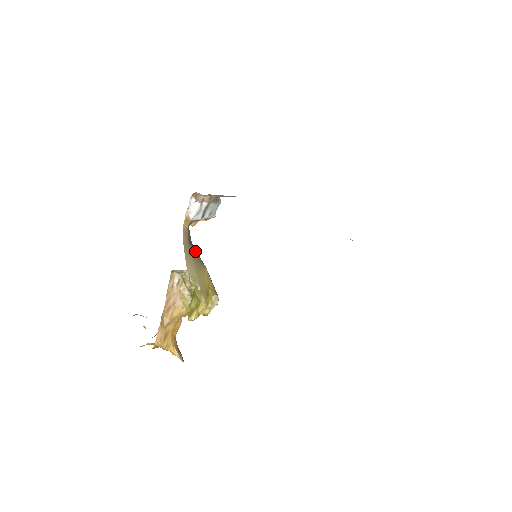
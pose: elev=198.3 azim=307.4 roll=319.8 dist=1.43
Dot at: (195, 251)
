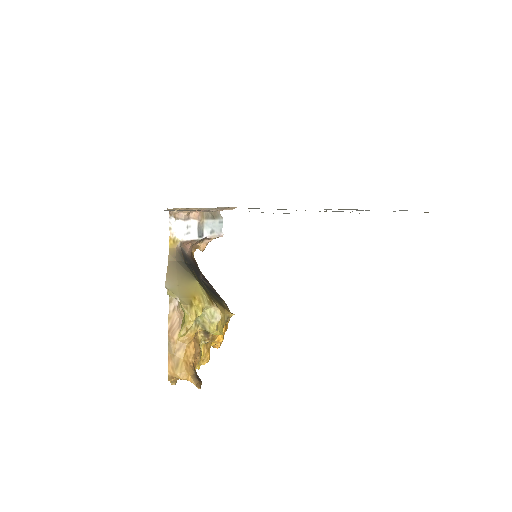
Dot at: (184, 268)
